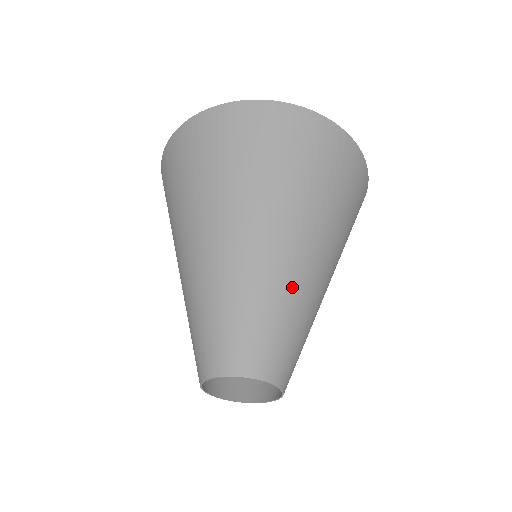
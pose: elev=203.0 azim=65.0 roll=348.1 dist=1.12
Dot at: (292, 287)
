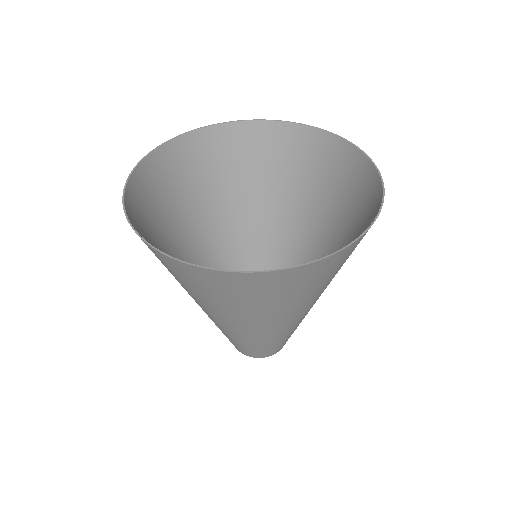
Dot at: occluded
